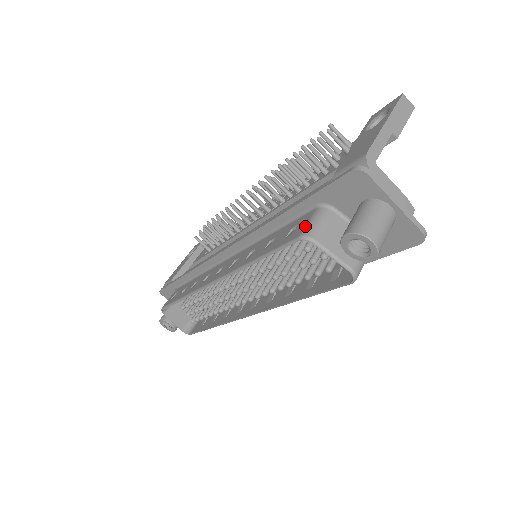
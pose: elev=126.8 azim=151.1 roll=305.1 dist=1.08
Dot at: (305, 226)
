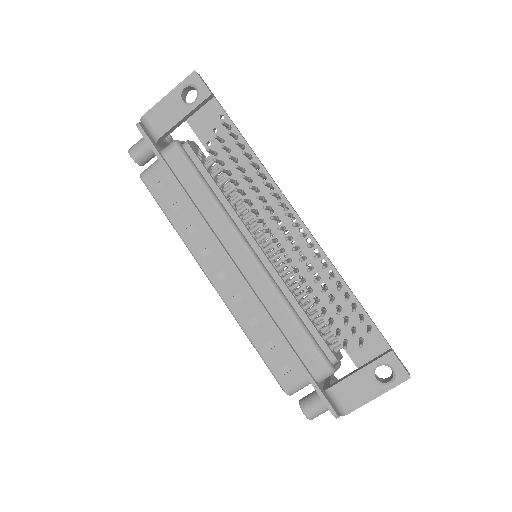
Dot at: (292, 387)
